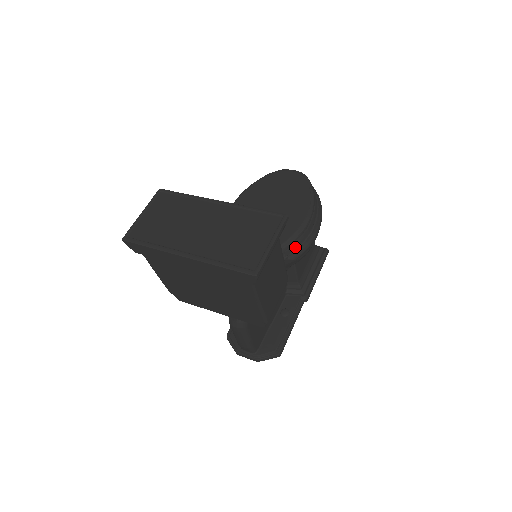
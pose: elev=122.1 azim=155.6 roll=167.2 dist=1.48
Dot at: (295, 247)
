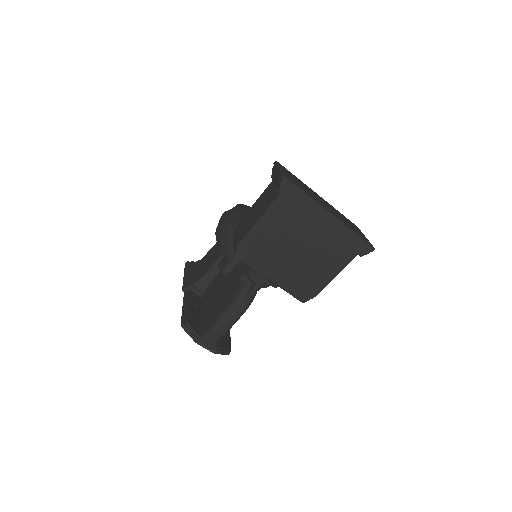
Dot at: occluded
